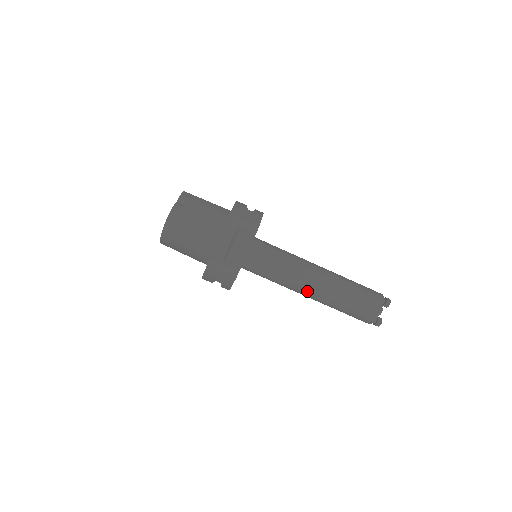
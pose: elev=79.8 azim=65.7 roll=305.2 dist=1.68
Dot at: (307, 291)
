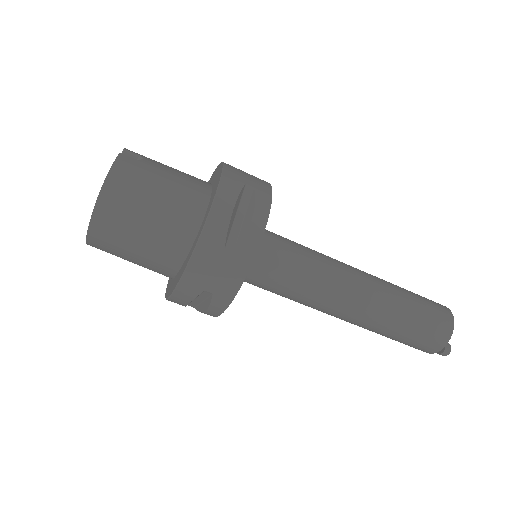
Dot at: (348, 303)
